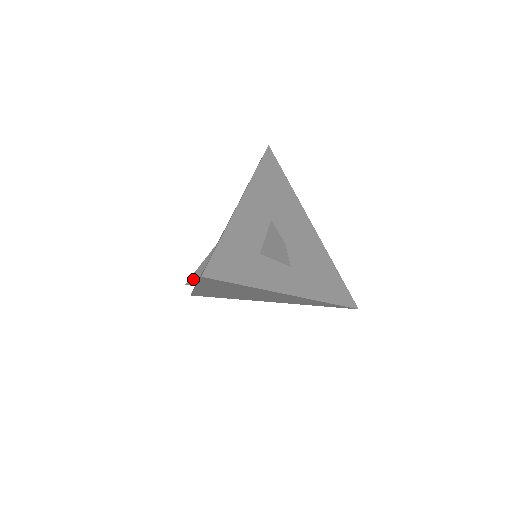
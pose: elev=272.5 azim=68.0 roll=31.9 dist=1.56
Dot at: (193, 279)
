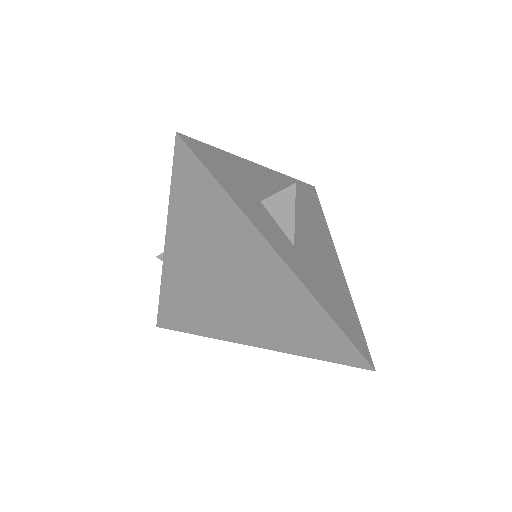
Dot at: occluded
